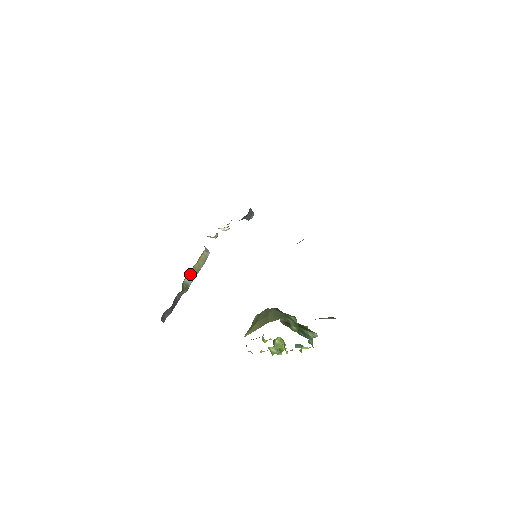
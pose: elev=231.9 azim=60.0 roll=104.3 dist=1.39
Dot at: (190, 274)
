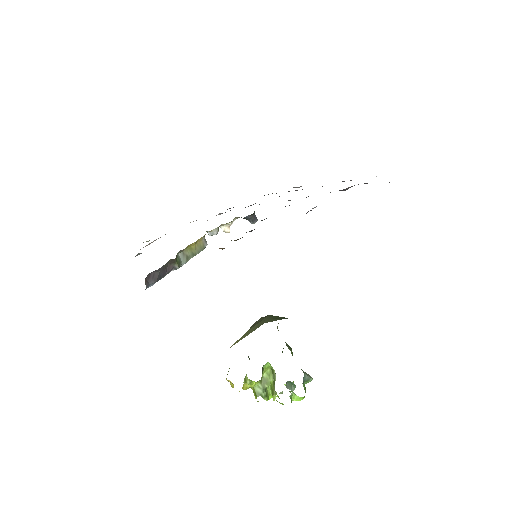
Dot at: (185, 252)
